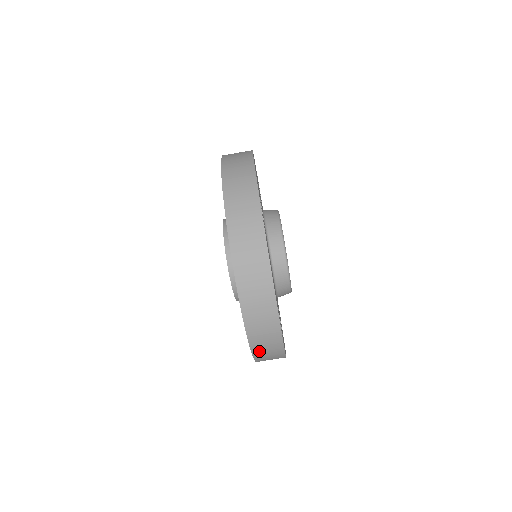
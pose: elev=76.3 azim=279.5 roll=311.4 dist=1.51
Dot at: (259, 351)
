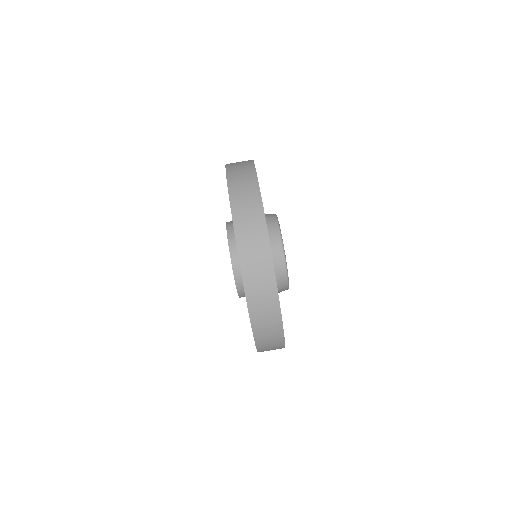
Dot at: (258, 320)
